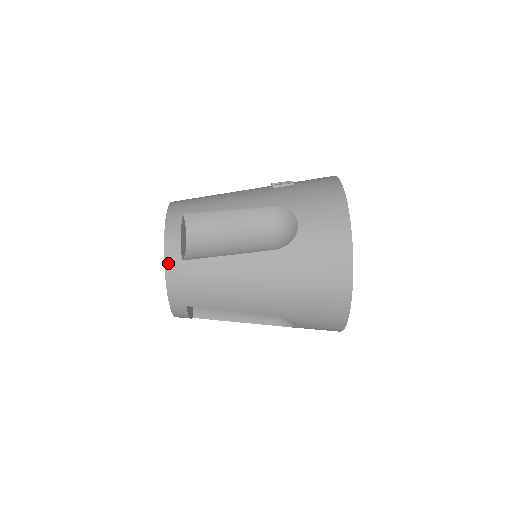
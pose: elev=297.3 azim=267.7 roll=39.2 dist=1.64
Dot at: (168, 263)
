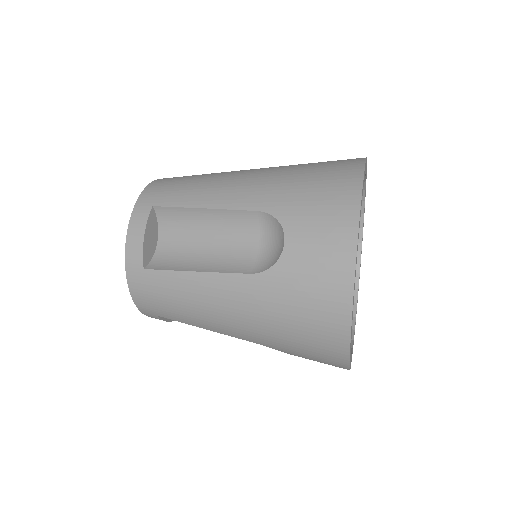
Dot at: occluded
